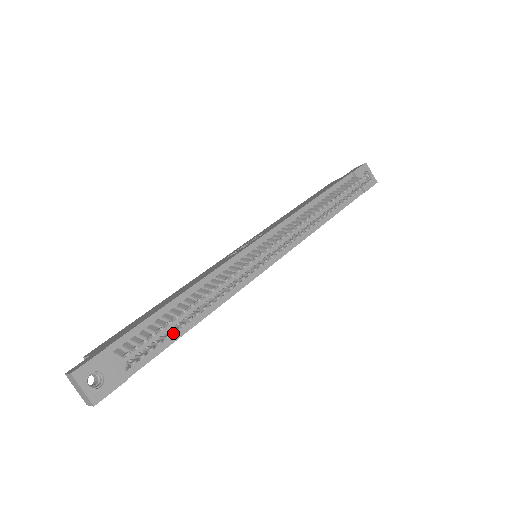
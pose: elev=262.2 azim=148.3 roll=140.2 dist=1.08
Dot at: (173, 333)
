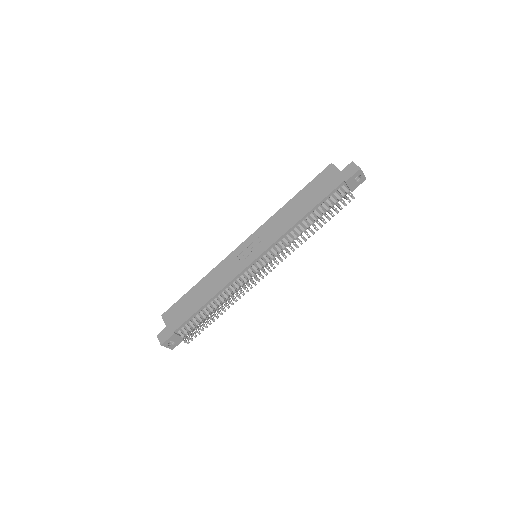
Dot at: (205, 315)
